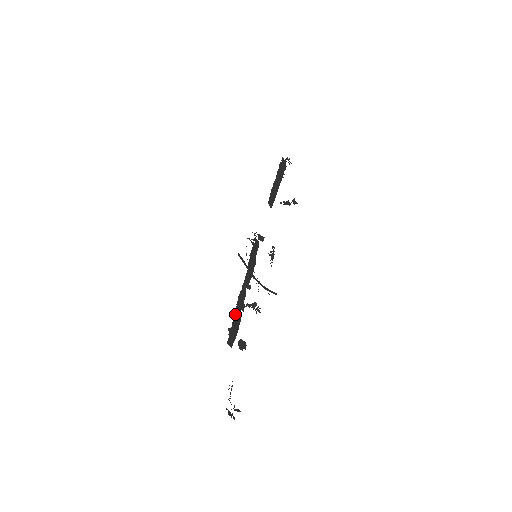
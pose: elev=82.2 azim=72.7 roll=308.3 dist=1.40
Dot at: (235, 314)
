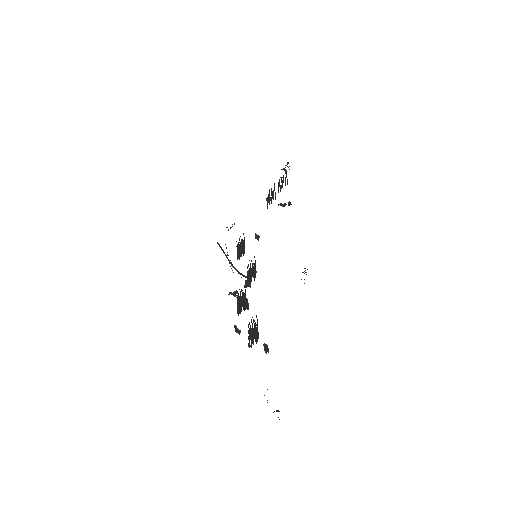
Dot at: occluded
